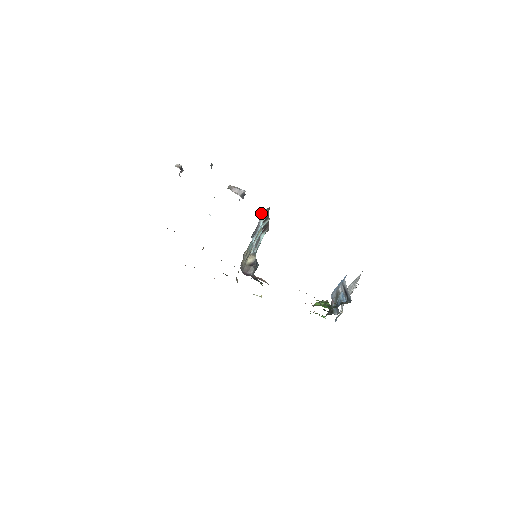
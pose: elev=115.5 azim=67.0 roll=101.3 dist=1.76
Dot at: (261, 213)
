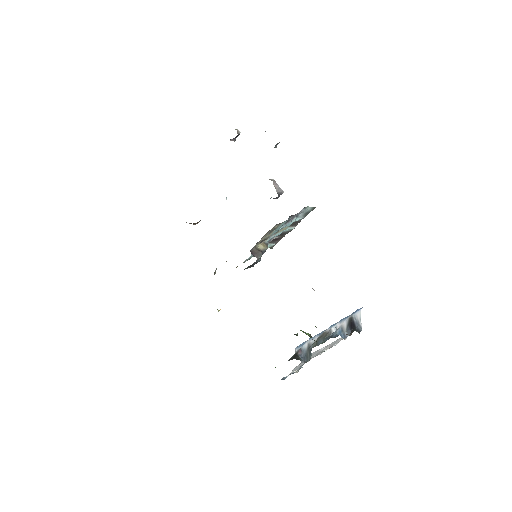
Dot at: occluded
